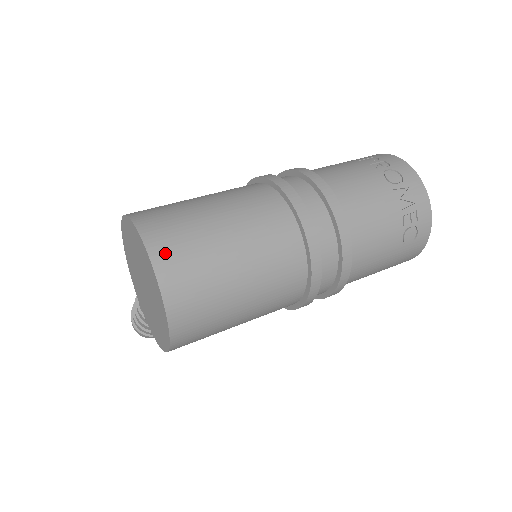
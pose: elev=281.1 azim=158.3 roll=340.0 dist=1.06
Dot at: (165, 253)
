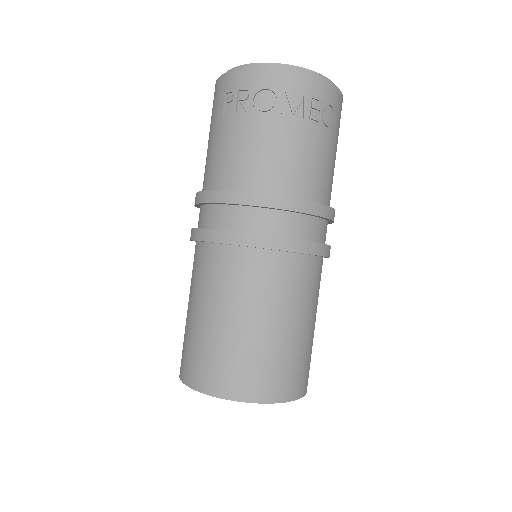
Dot at: (244, 387)
